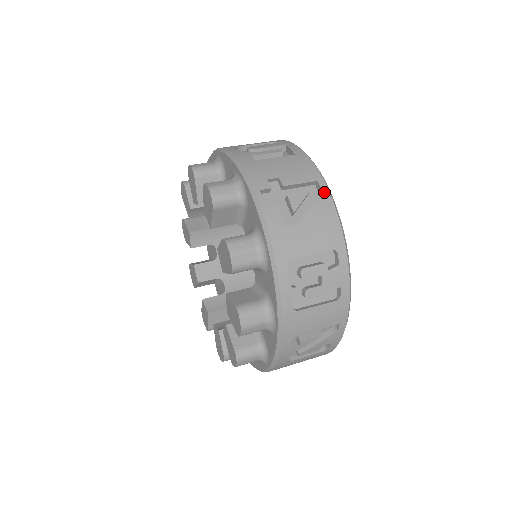
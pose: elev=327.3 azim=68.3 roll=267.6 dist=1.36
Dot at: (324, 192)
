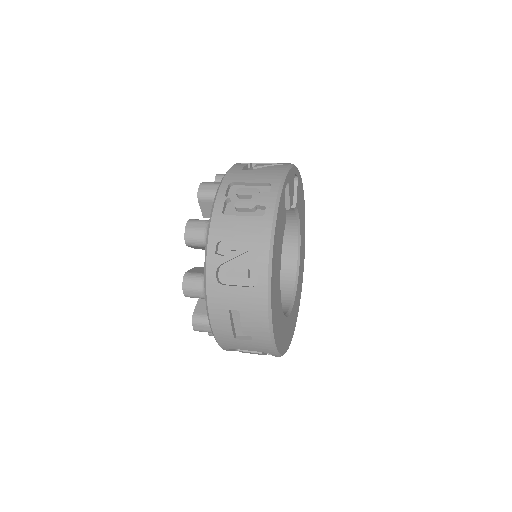
Dot at: (285, 165)
